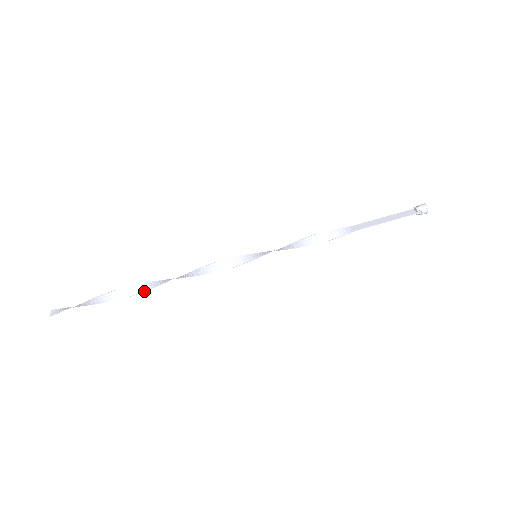
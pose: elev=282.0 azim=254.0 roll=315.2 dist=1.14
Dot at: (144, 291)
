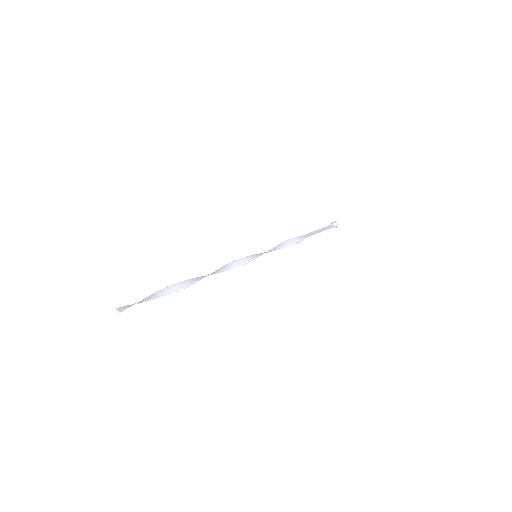
Dot at: (190, 285)
